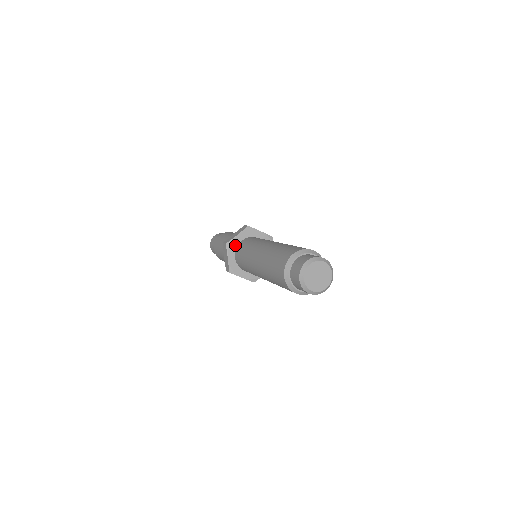
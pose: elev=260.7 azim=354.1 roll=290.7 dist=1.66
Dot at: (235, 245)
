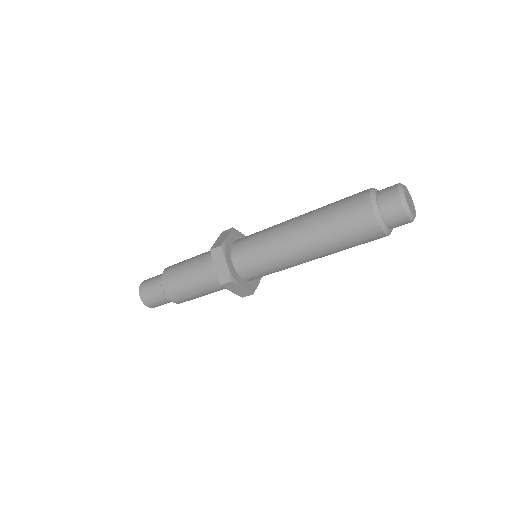
Dot at: (229, 248)
